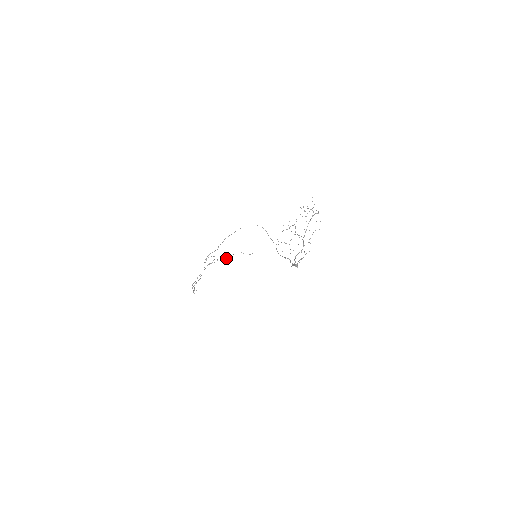
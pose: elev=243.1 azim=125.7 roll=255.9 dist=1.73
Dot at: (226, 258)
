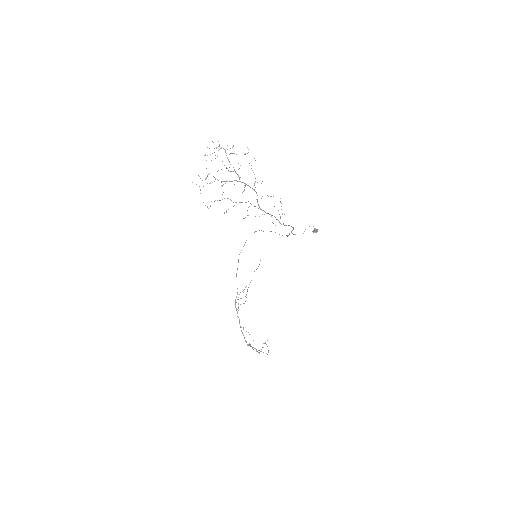
Dot at: (247, 289)
